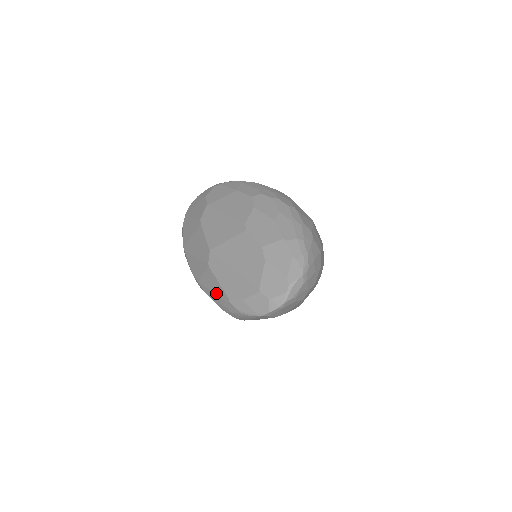
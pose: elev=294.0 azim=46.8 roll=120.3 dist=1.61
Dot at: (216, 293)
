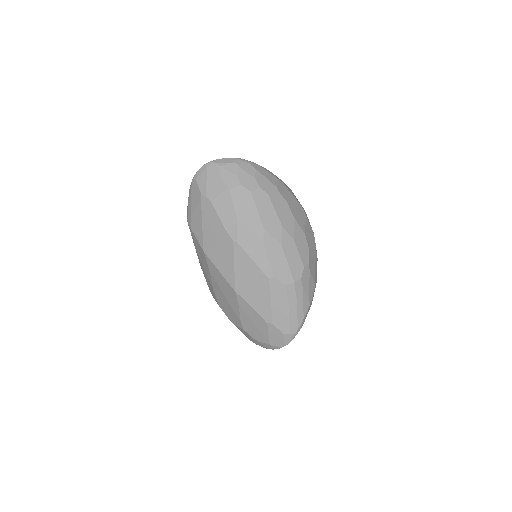
Dot at: occluded
